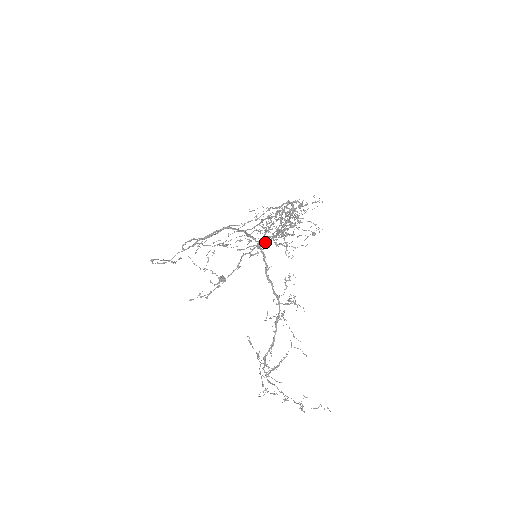
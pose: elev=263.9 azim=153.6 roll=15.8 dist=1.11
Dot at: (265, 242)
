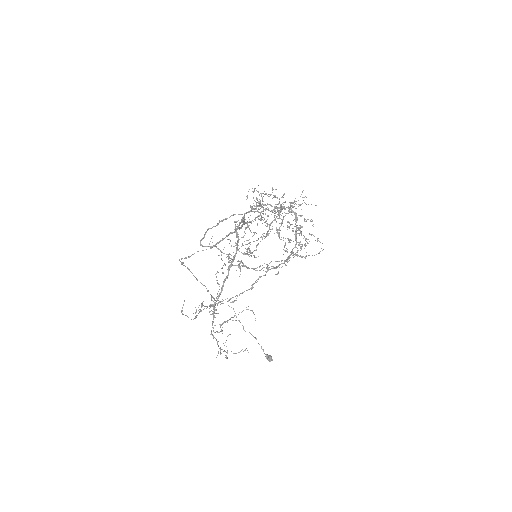
Dot at: (279, 265)
